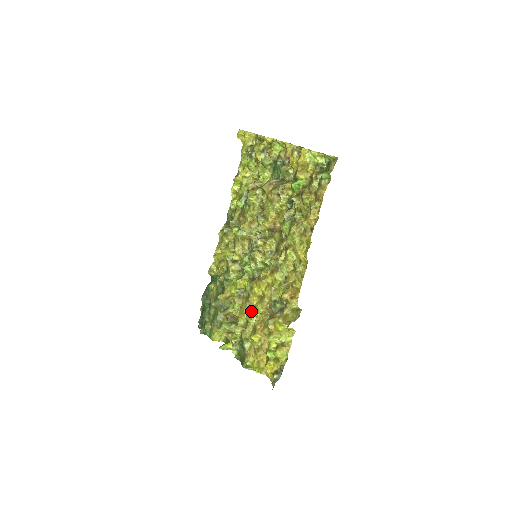
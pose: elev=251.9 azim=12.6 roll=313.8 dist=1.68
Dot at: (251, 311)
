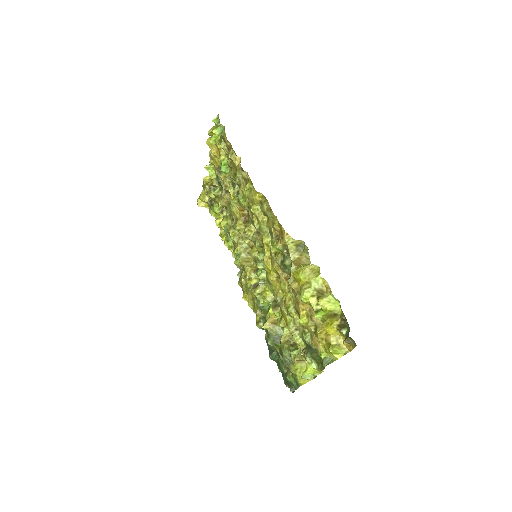
Dot at: (284, 301)
